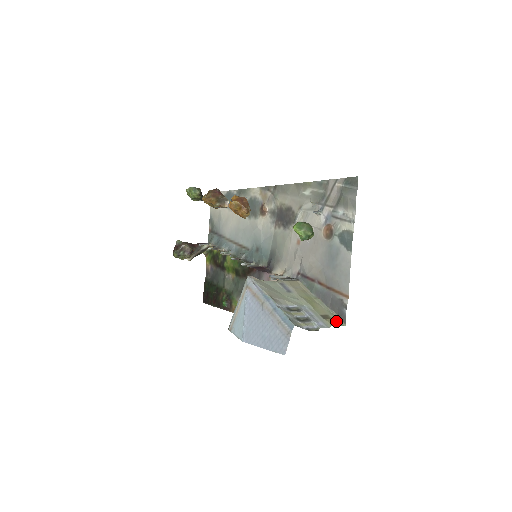
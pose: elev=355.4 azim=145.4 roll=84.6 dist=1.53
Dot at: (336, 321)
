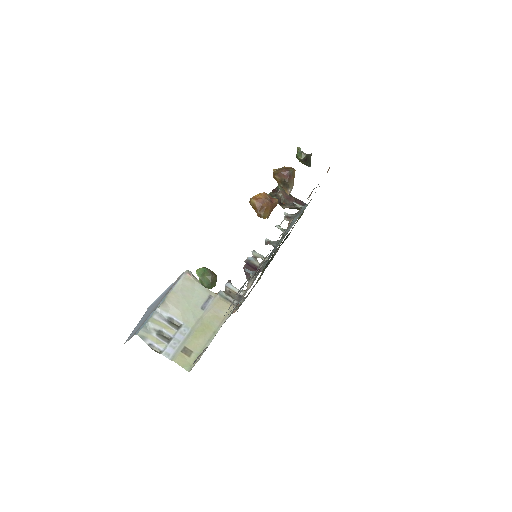
Dot at: (189, 362)
